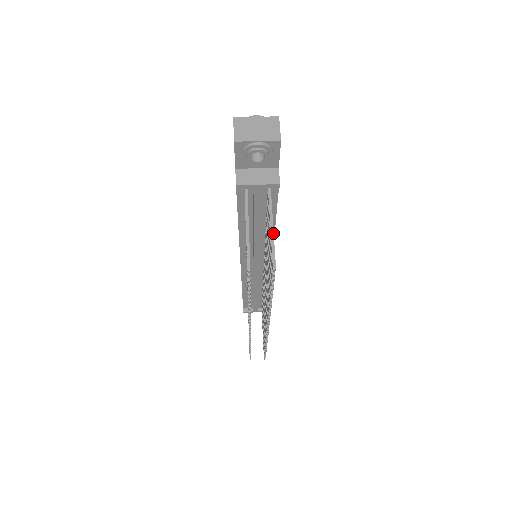
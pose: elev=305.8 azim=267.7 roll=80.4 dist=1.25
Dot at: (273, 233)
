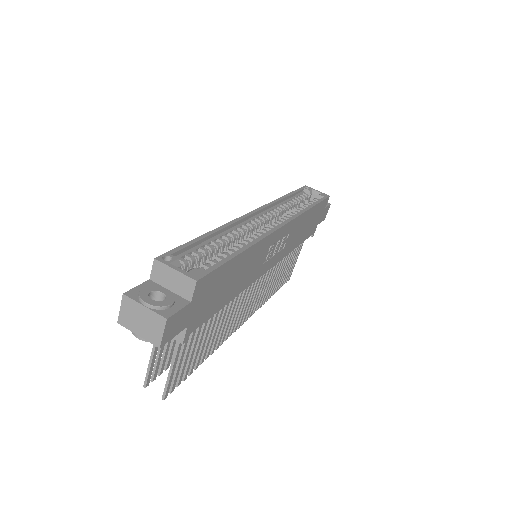
Dot at: (171, 373)
